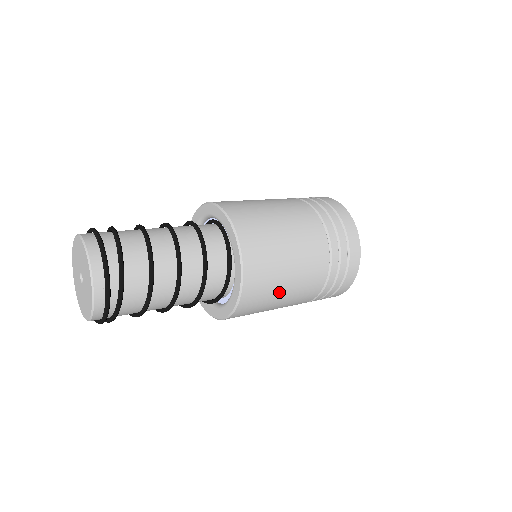
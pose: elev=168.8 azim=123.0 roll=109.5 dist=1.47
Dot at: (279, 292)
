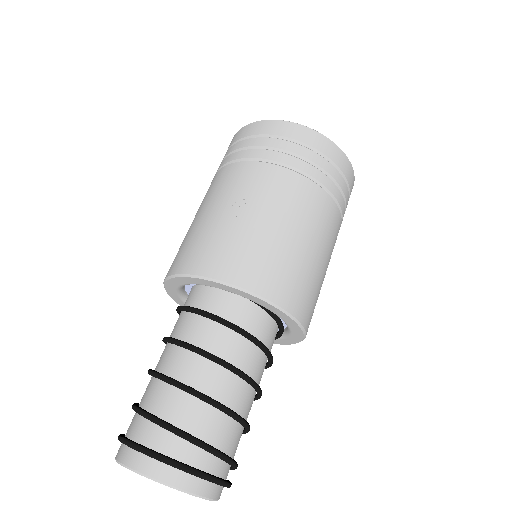
Dot at: occluded
